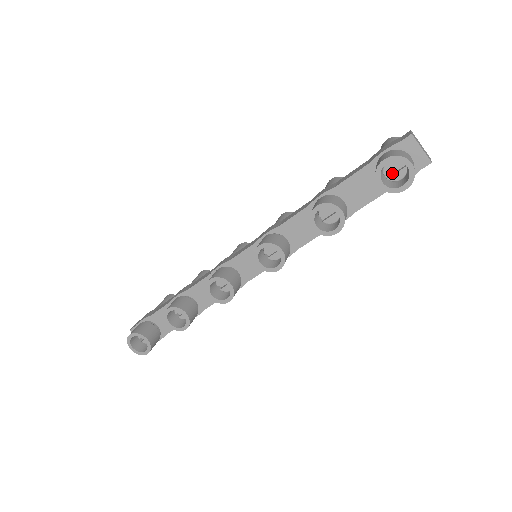
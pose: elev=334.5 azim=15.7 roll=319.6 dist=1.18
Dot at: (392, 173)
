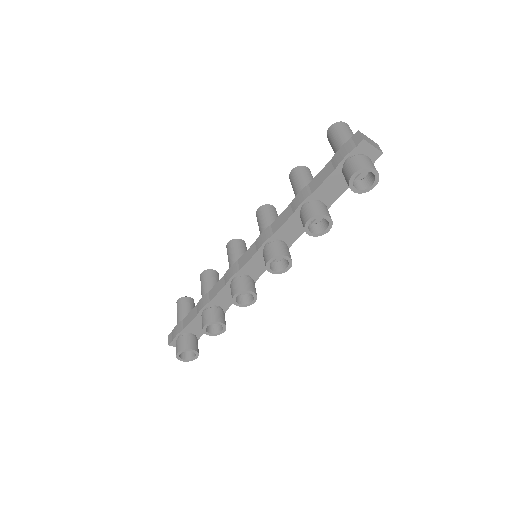
Dot at: occluded
